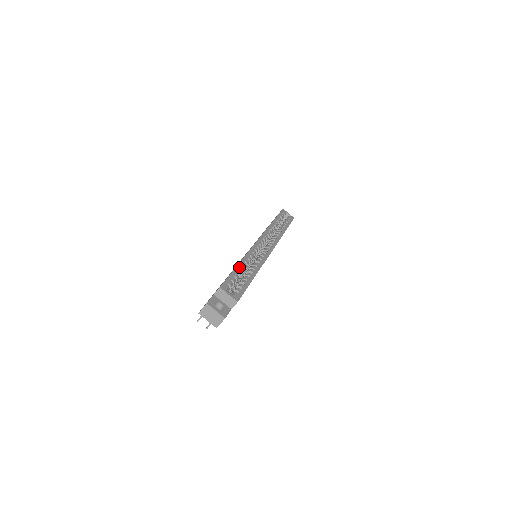
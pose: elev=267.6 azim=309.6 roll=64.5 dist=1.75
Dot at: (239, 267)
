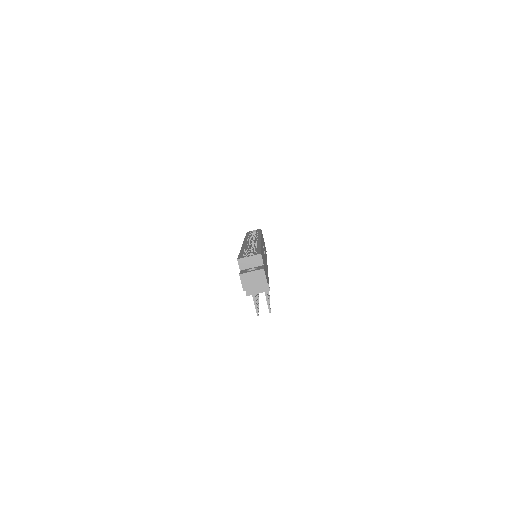
Dot at: (242, 251)
